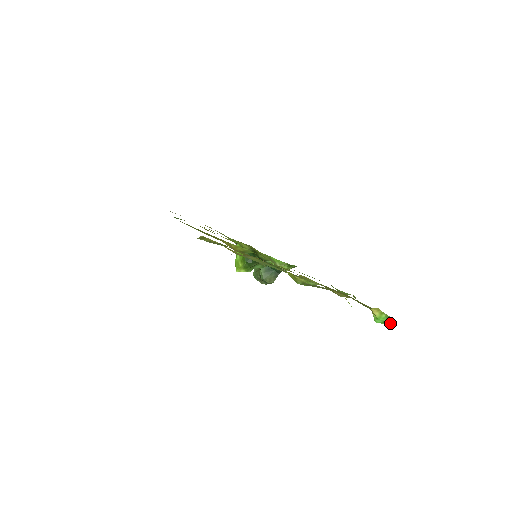
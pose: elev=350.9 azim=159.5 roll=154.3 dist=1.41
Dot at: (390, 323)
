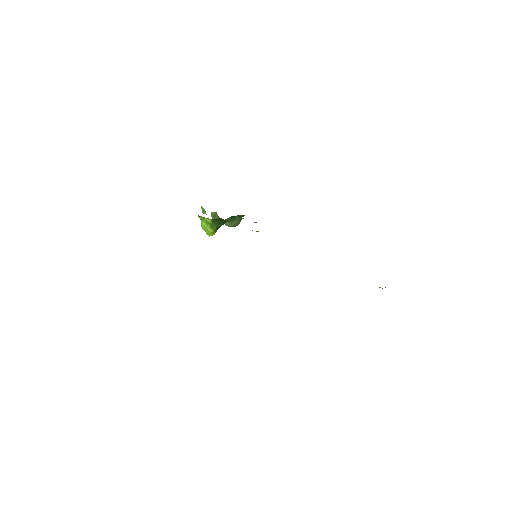
Dot at: occluded
